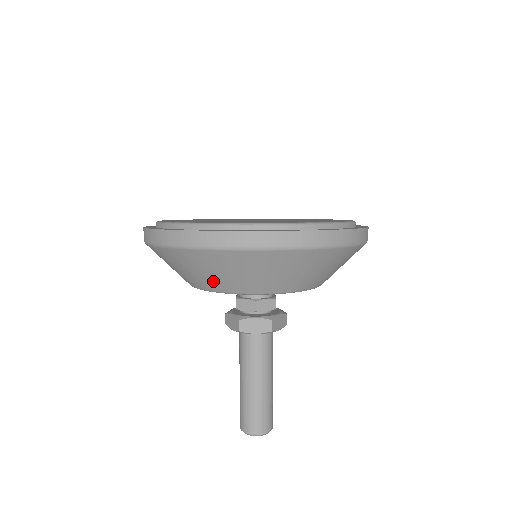
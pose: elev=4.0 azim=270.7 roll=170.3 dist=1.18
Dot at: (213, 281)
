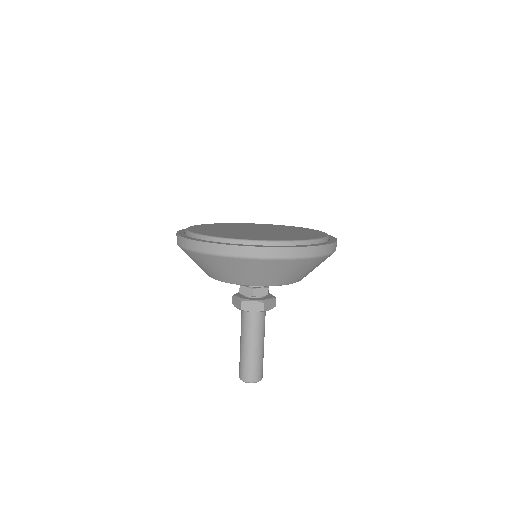
Dot at: (222, 275)
